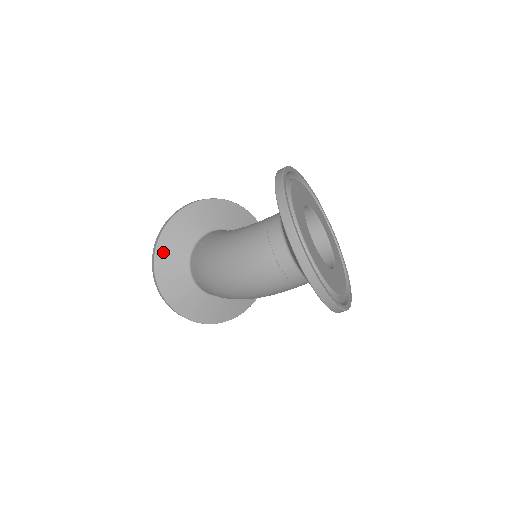
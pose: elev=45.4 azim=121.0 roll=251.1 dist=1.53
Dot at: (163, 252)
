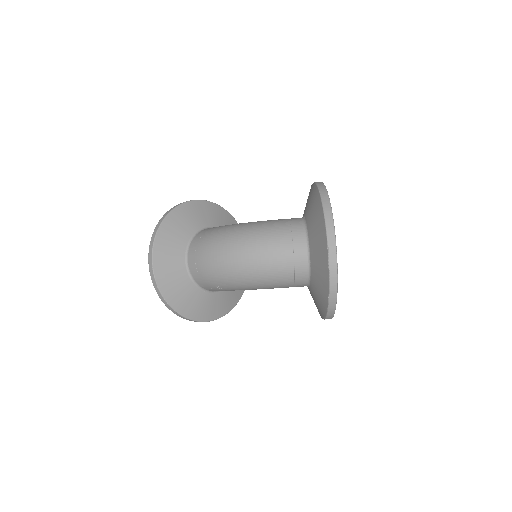
Dot at: (173, 220)
